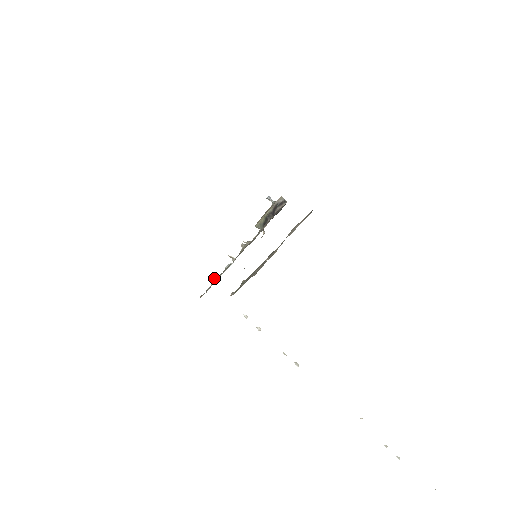
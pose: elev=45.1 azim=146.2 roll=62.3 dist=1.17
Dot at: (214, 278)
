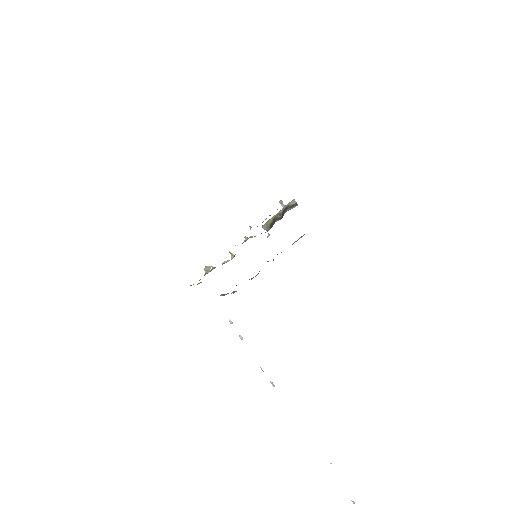
Dot at: (209, 269)
